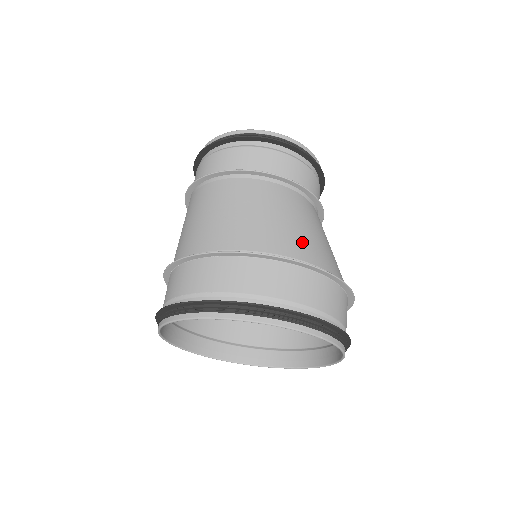
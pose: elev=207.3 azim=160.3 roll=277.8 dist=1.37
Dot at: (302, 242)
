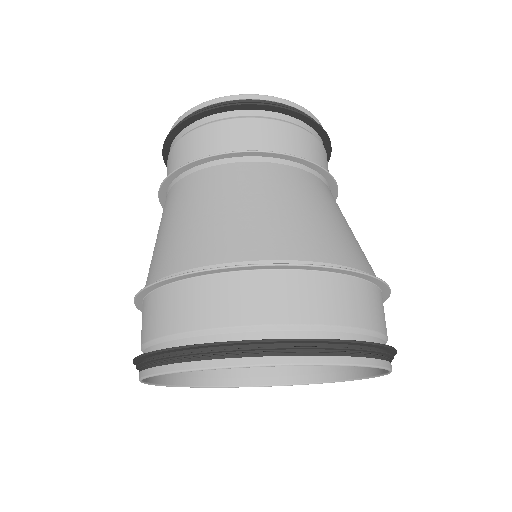
Dot at: (222, 235)
